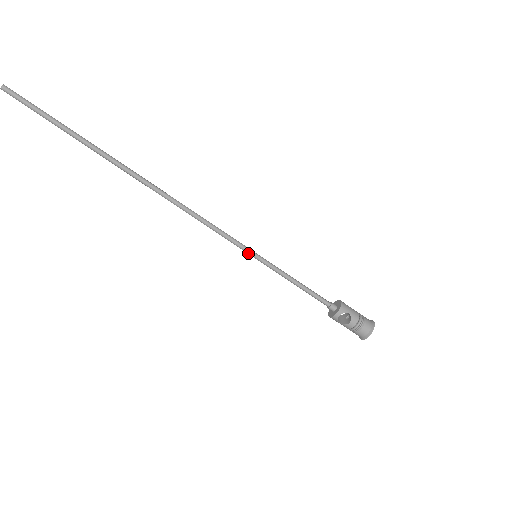
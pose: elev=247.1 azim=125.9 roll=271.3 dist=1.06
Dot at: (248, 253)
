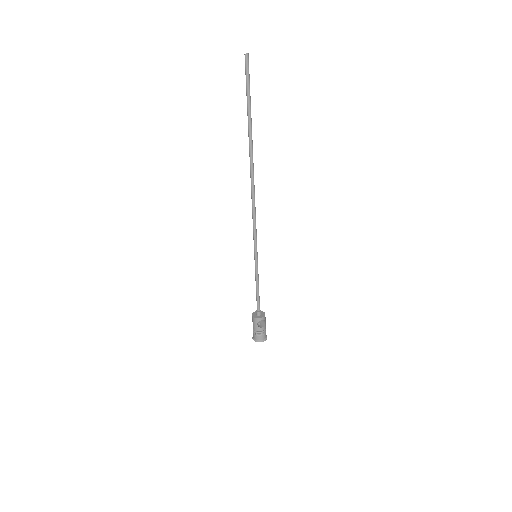
Dot at: (255, 251)
